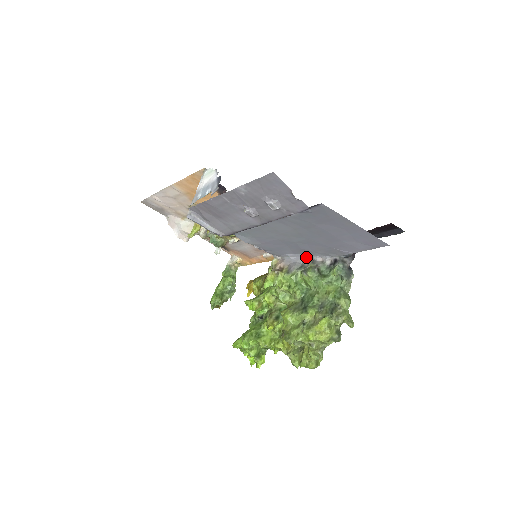
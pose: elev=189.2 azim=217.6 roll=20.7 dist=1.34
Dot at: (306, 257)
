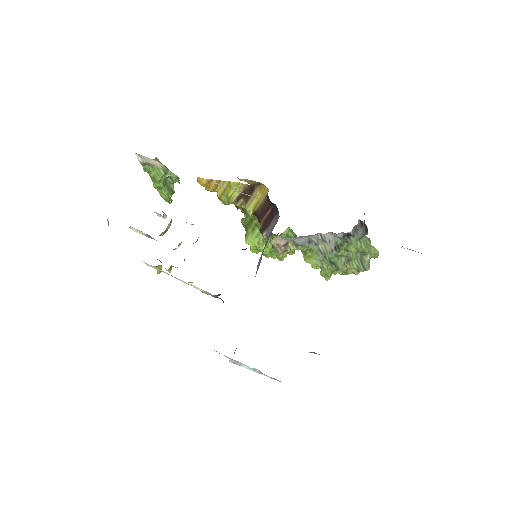
Dot at: (311, 237)
